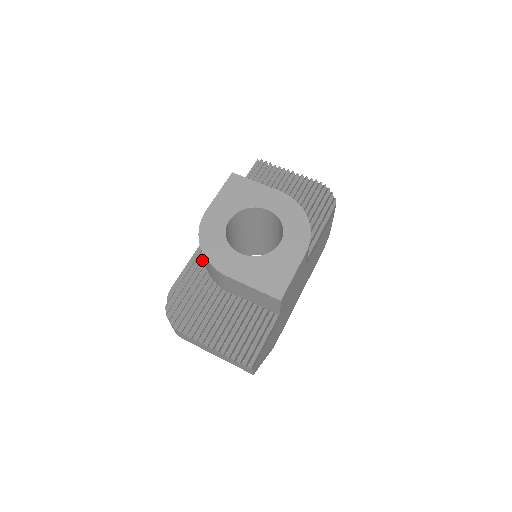
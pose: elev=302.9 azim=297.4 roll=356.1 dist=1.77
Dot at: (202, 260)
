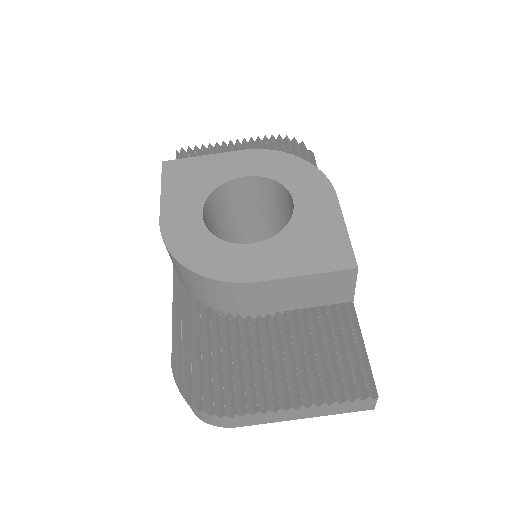
Dot at: (190, 297)
